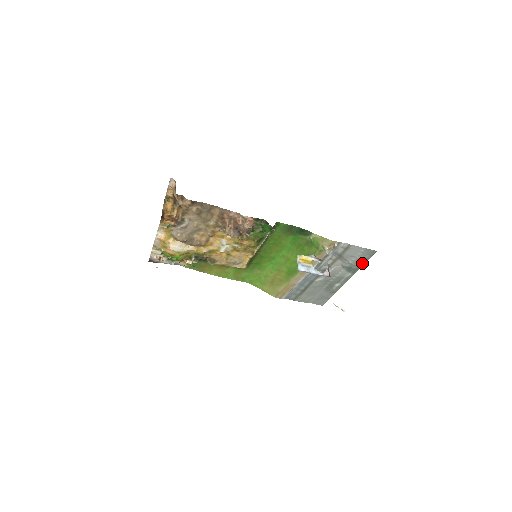
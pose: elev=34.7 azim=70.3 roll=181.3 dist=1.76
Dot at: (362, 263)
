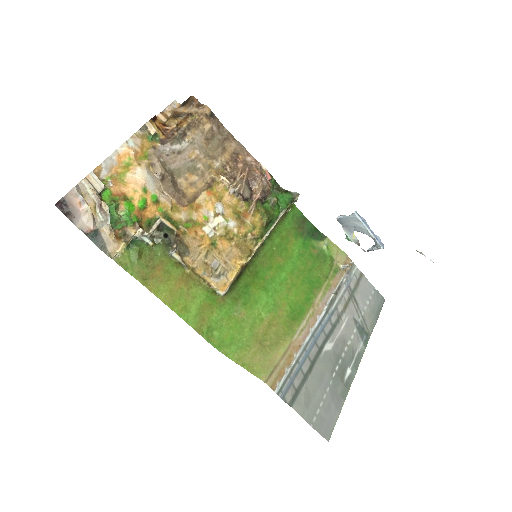
Dot at: (373, 321)
